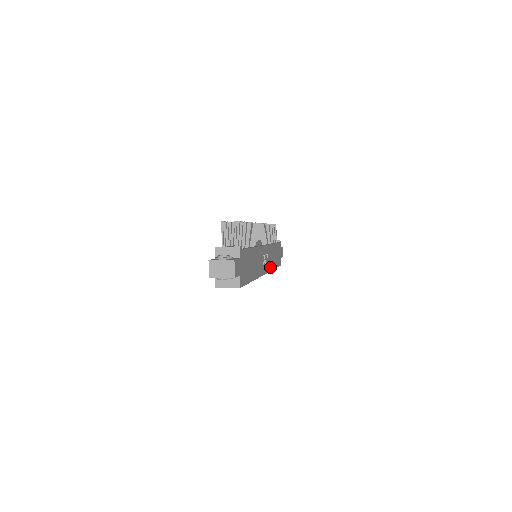
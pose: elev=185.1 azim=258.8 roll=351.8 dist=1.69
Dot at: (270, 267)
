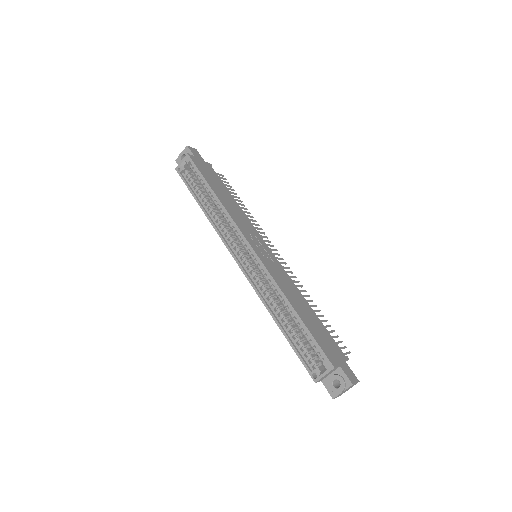
Dot at: (273, 275)
